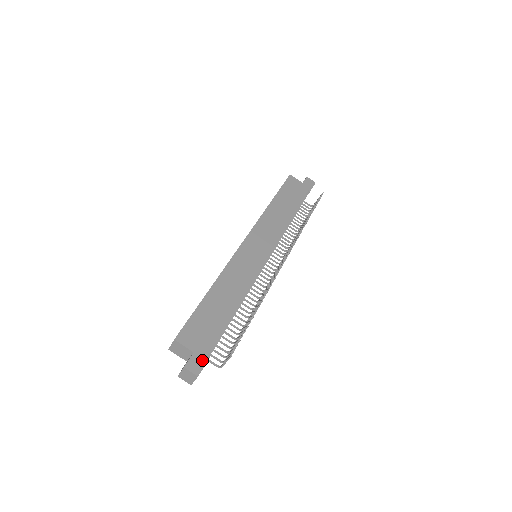
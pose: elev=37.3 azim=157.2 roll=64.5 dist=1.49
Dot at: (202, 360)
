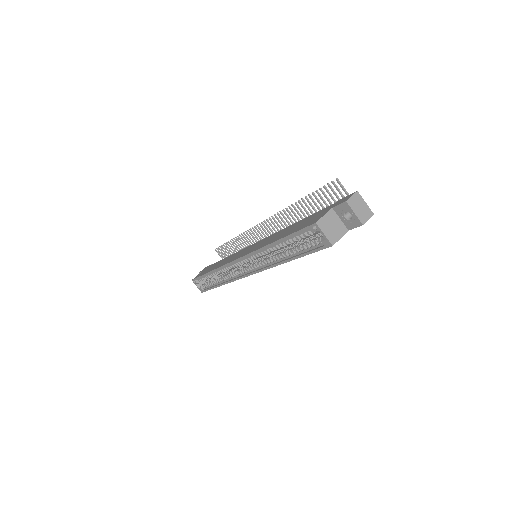
Dot at: (341, 200)
